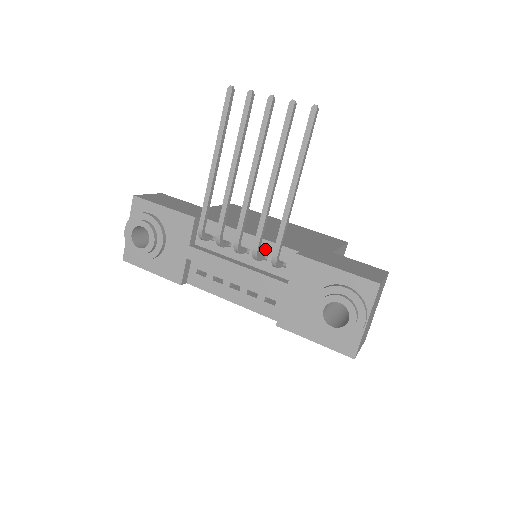
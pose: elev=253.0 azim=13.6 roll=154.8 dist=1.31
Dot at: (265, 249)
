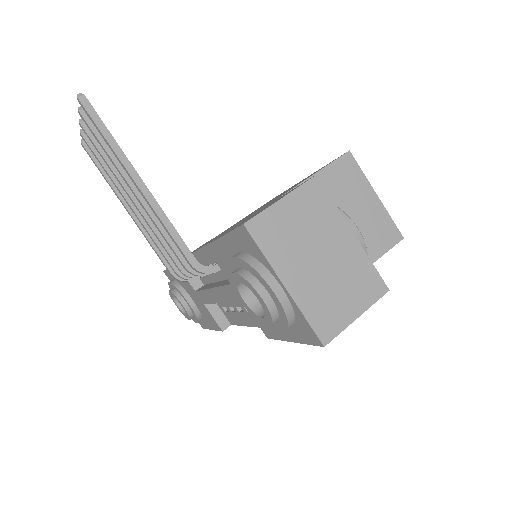
Dot at: occluded
